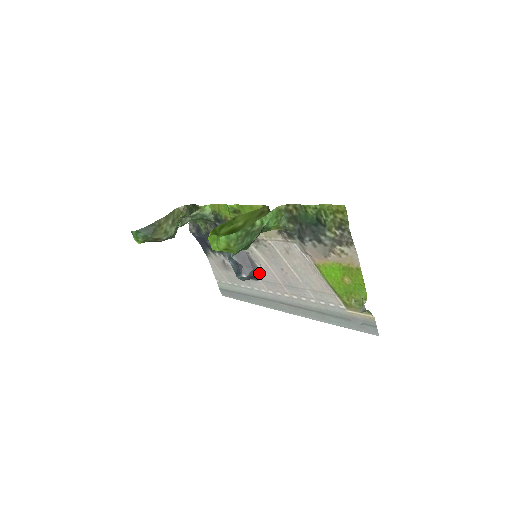
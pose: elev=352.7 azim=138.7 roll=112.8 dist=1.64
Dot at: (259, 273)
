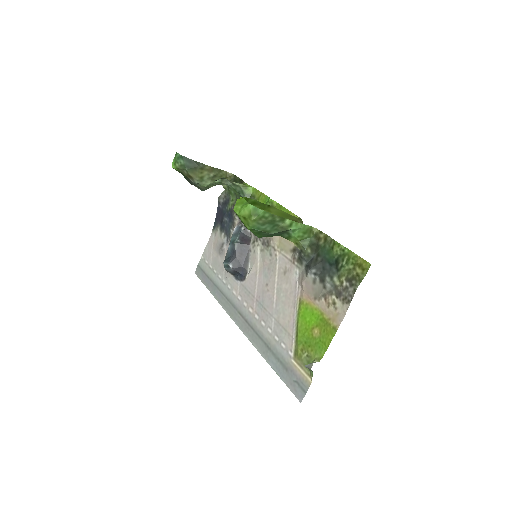
Dot at: (244, 274)
